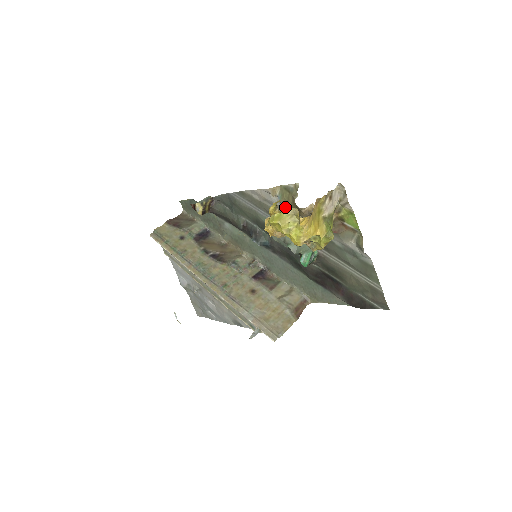
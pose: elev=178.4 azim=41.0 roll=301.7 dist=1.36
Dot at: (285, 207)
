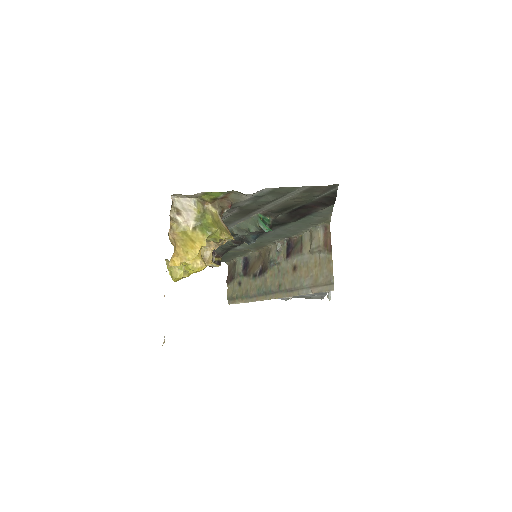
Dot at: occluded
